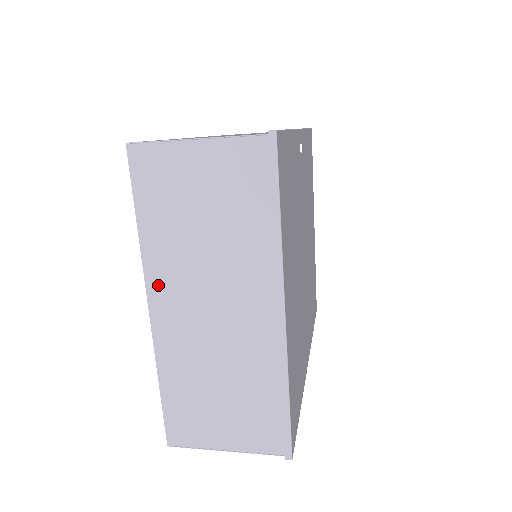
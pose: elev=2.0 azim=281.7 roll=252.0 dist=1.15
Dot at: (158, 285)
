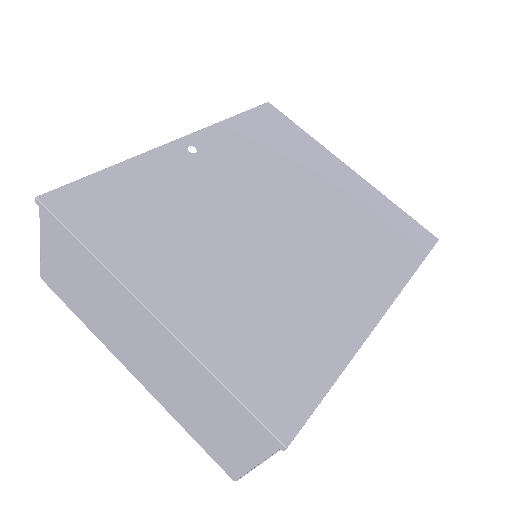
Dot at: (117, 352)
